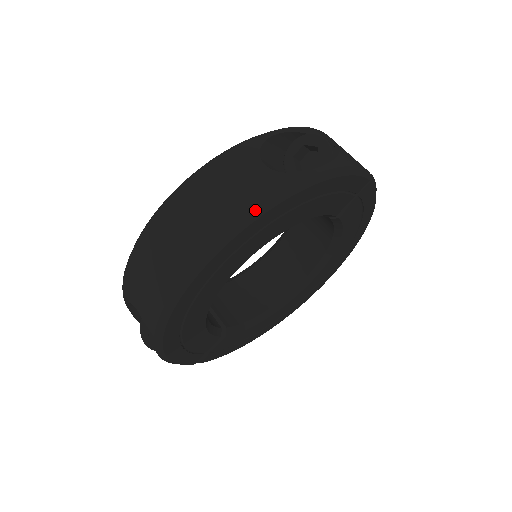
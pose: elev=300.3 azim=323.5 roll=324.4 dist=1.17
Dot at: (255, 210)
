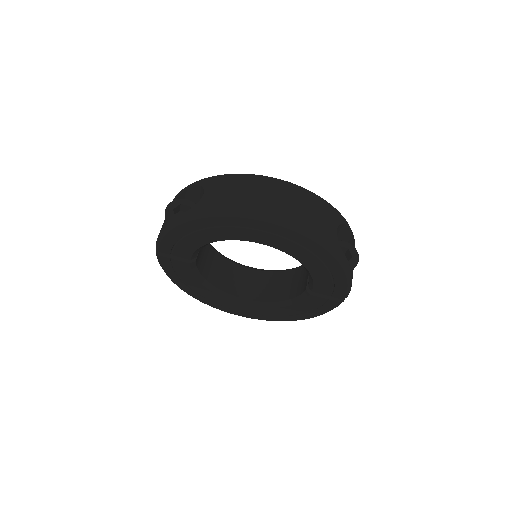
Dot at: (317, 237)
